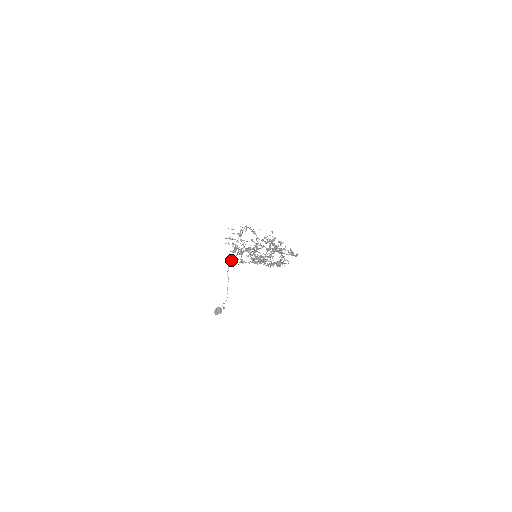
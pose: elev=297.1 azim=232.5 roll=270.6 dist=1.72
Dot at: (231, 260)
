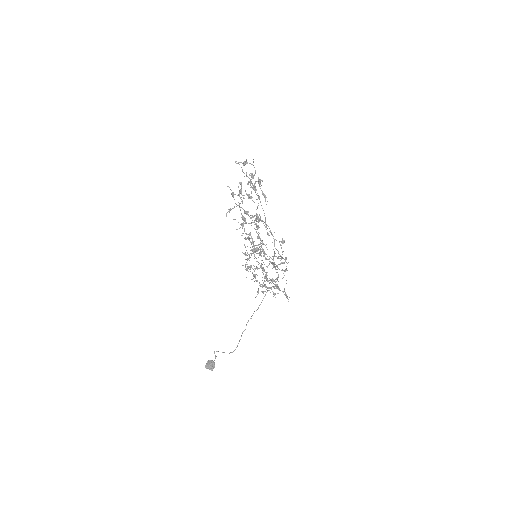
Dot at: (251, 316)
